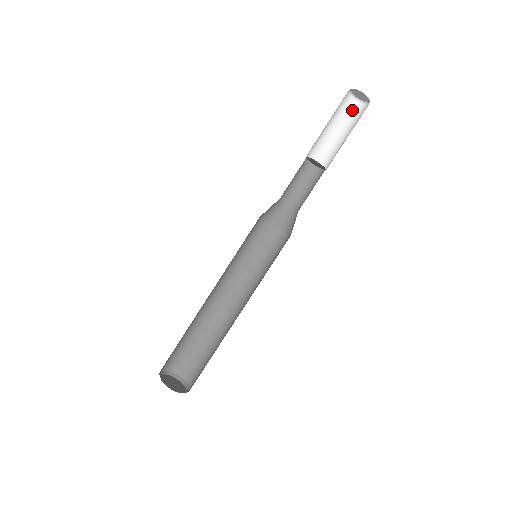
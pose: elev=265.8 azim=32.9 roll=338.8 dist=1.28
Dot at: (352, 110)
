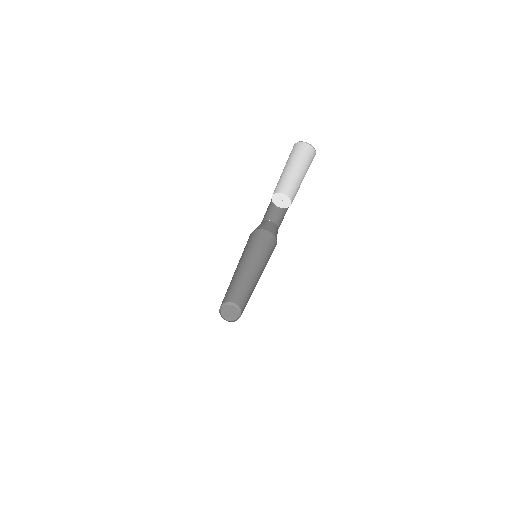
Dot at: (294, 150)
